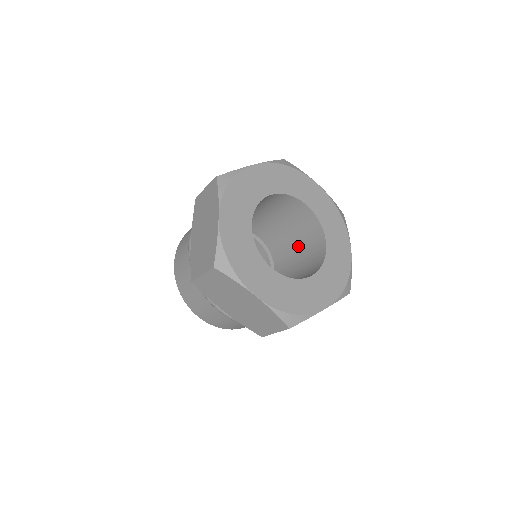
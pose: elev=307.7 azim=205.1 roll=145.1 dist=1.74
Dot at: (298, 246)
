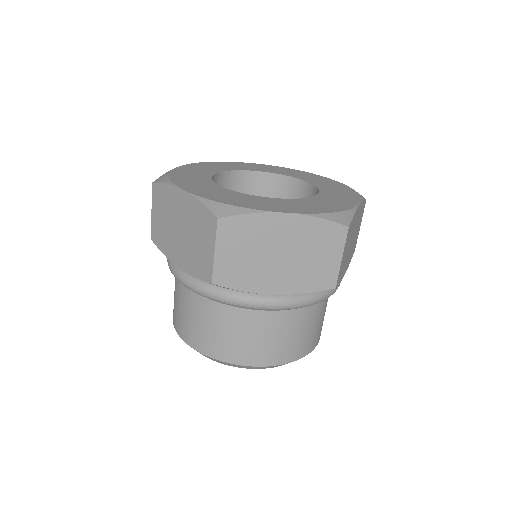
Dot at: occluded
